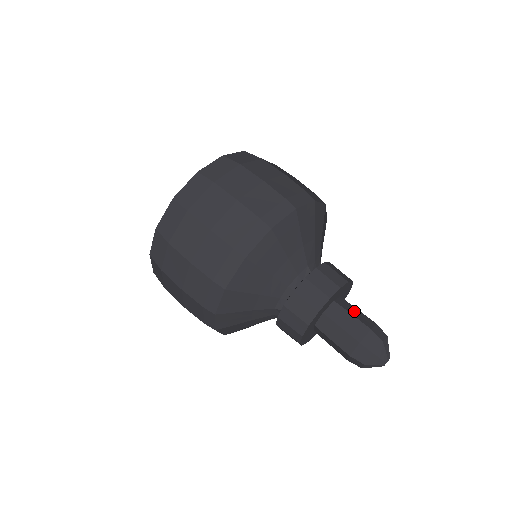
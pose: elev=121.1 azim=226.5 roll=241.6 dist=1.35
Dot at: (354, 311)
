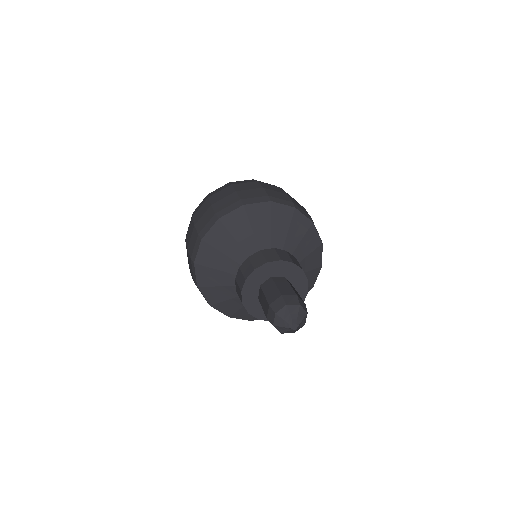
Dot at: occluded
